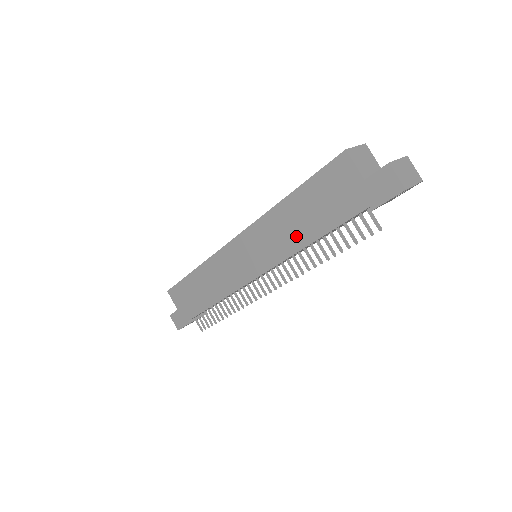
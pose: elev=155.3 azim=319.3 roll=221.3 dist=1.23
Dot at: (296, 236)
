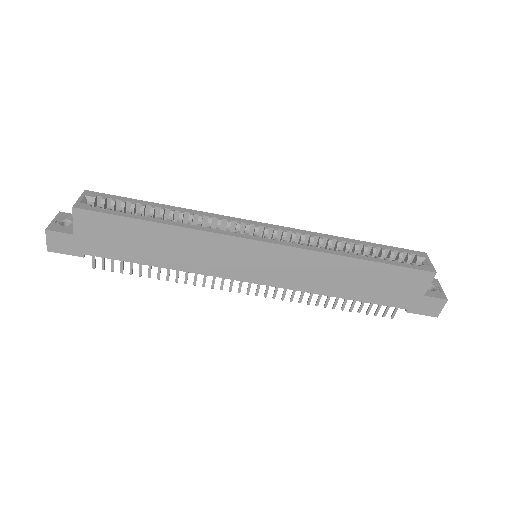
Dot at: (332, 286)
